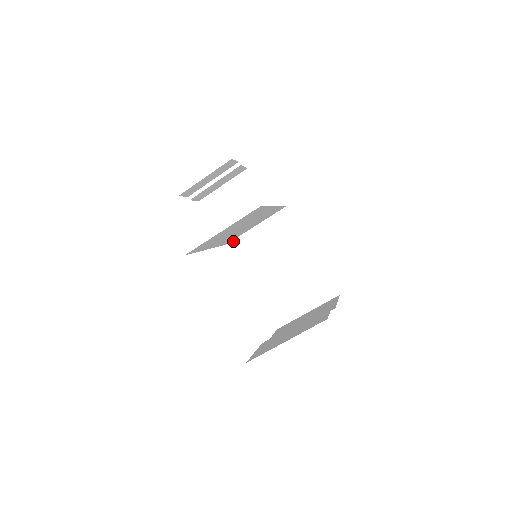
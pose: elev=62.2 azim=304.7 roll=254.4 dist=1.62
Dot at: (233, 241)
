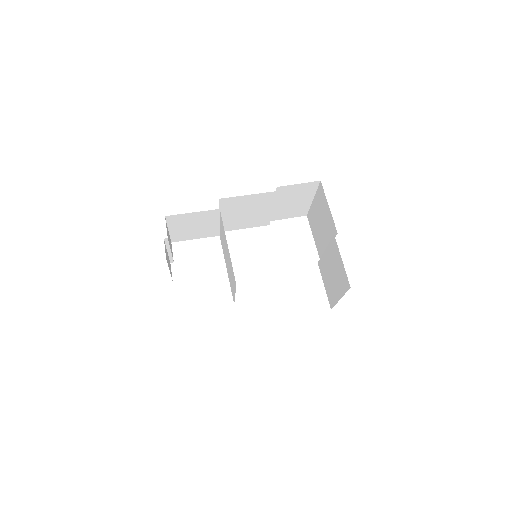
Dot at: occluded
